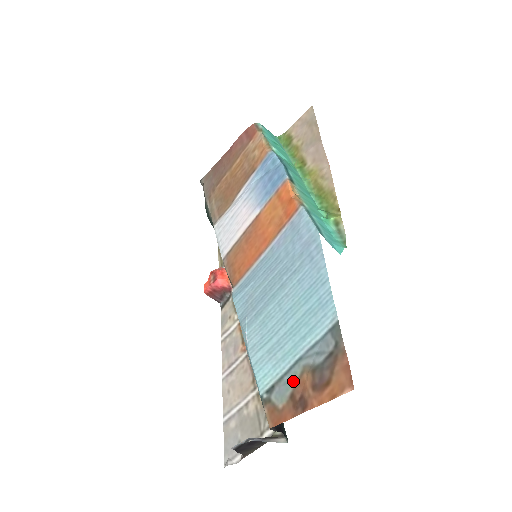
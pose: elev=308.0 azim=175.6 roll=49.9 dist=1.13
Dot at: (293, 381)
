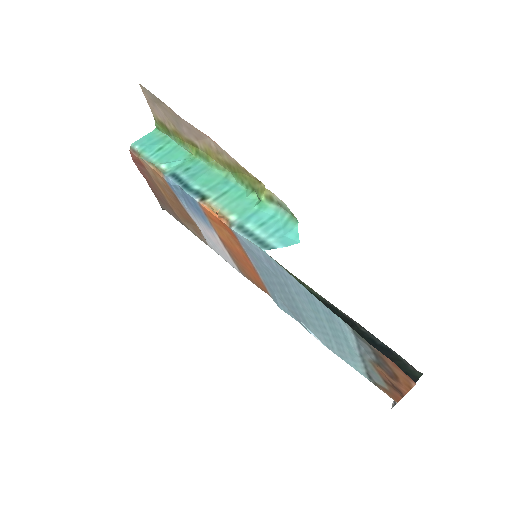
Dot at: (375, 372)
